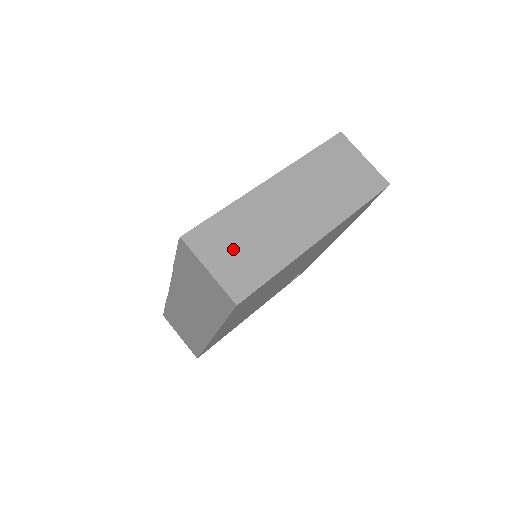
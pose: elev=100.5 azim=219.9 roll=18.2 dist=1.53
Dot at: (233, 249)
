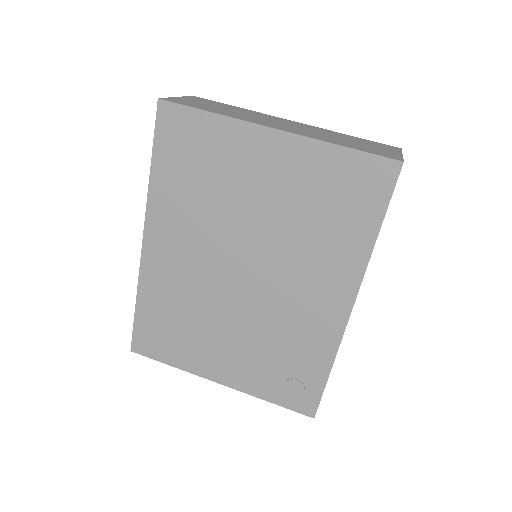
Dot at: (208, 104)
